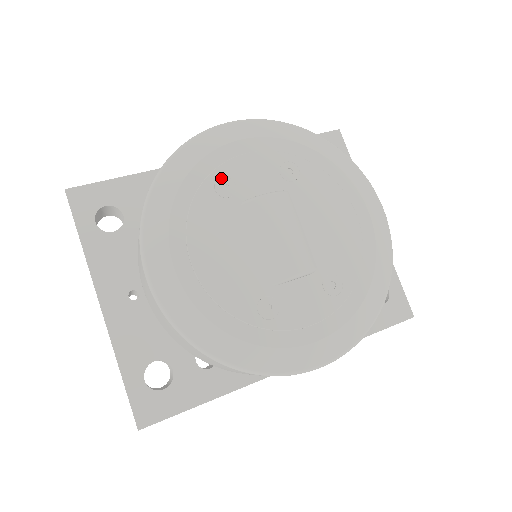
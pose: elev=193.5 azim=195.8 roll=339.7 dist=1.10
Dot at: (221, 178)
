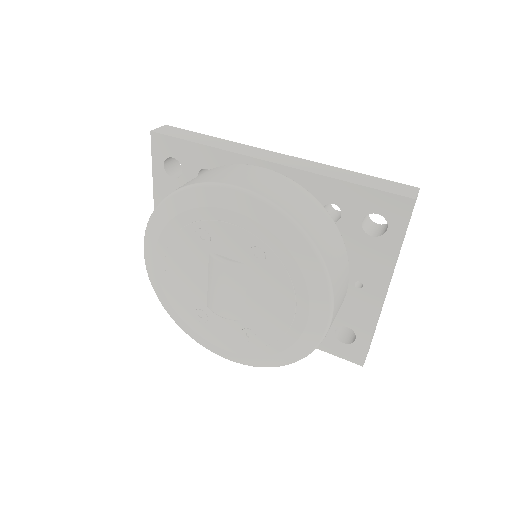
Dot at: (202, 229)
